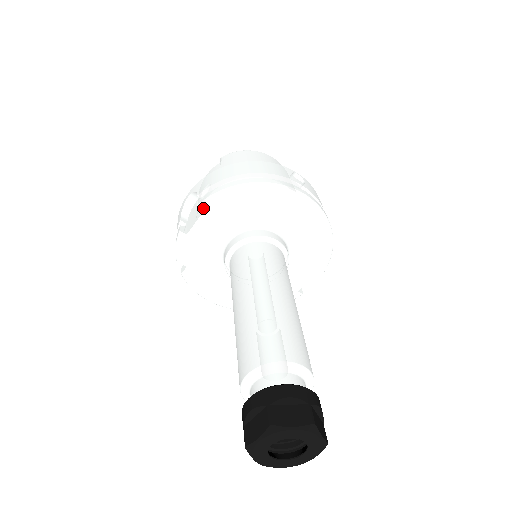
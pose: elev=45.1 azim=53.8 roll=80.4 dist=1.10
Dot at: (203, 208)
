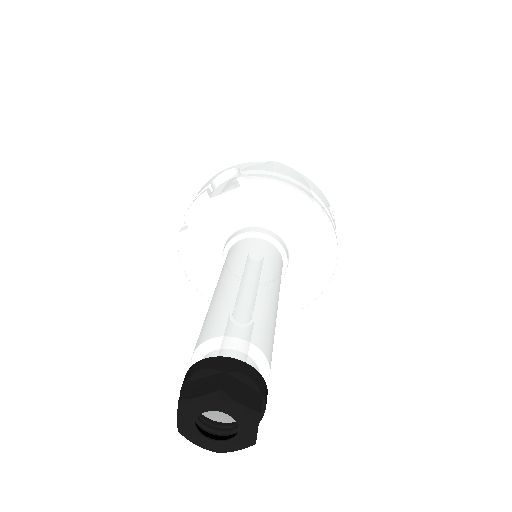
Dot at: (240, 183)
